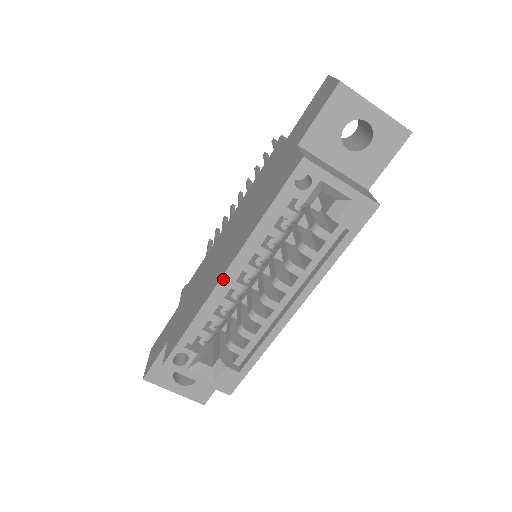
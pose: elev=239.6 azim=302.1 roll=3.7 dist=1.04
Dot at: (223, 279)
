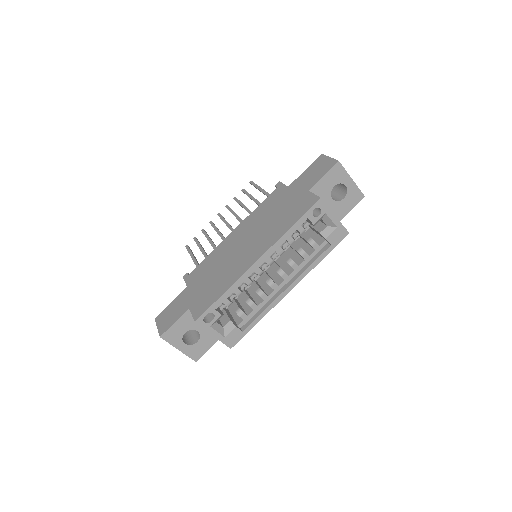
Dot at: (255, 264)
